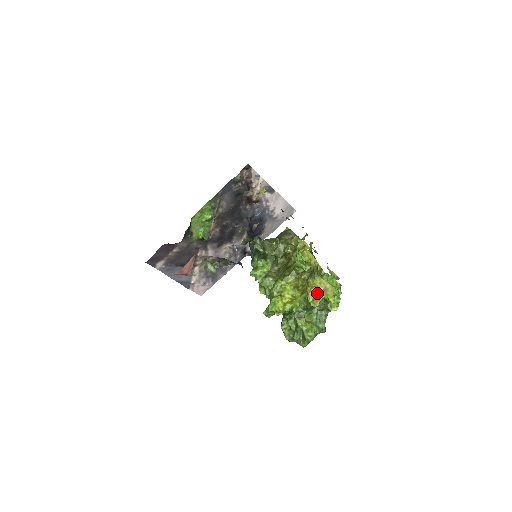
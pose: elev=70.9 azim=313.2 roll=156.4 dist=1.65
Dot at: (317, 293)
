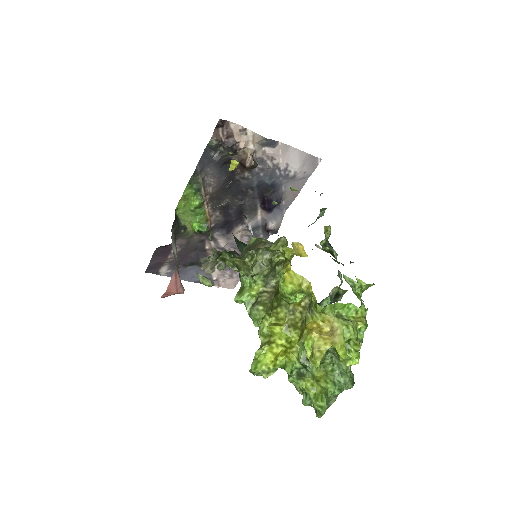
Dot at: (316, 343)
